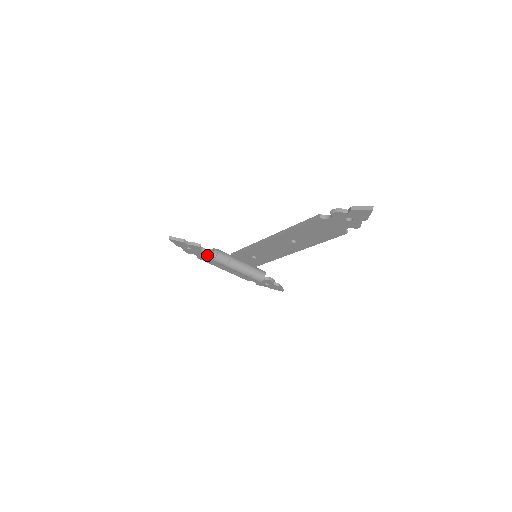
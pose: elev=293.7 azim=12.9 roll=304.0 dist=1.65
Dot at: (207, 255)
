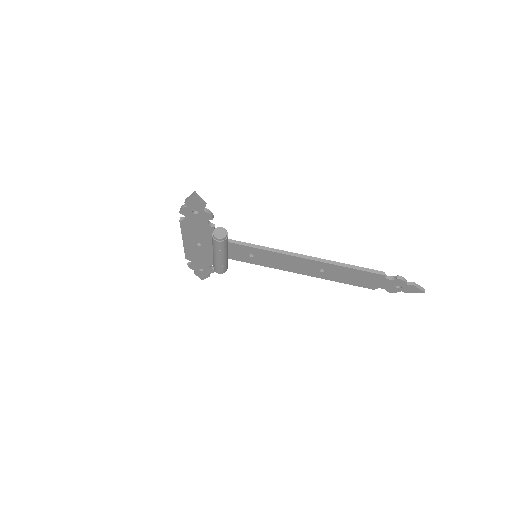
Dot at: (201, 226)
